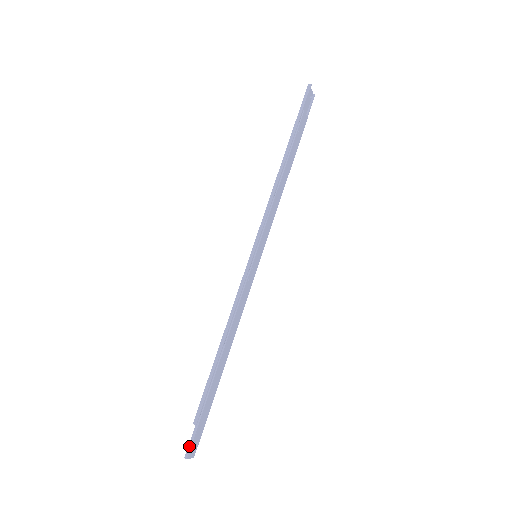
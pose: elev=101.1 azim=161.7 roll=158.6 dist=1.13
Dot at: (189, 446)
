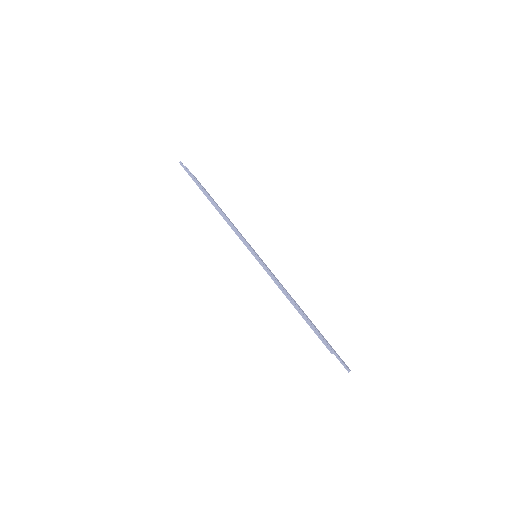
Dot at: (343, 365)
